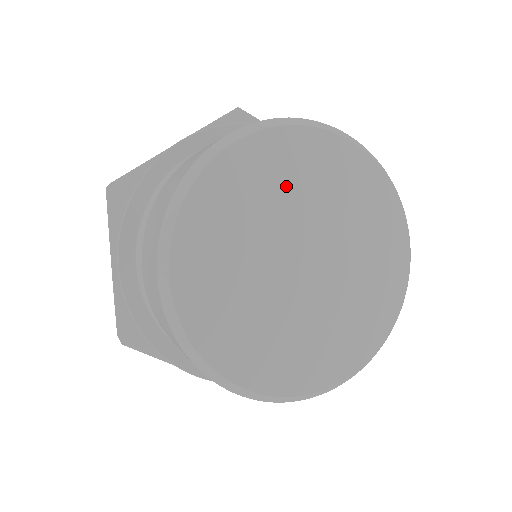
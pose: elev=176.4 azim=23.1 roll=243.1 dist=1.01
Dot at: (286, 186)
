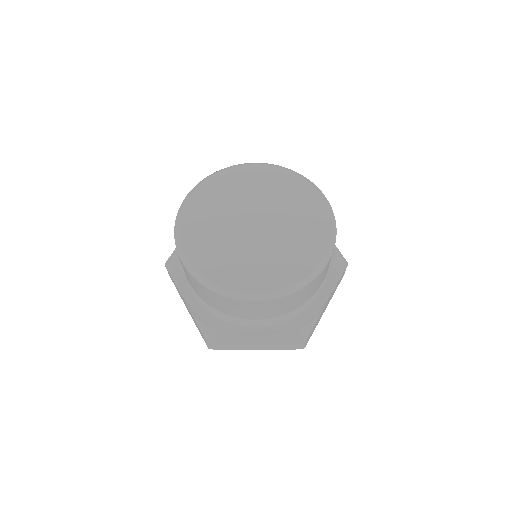
Dot at: (227, 197)
